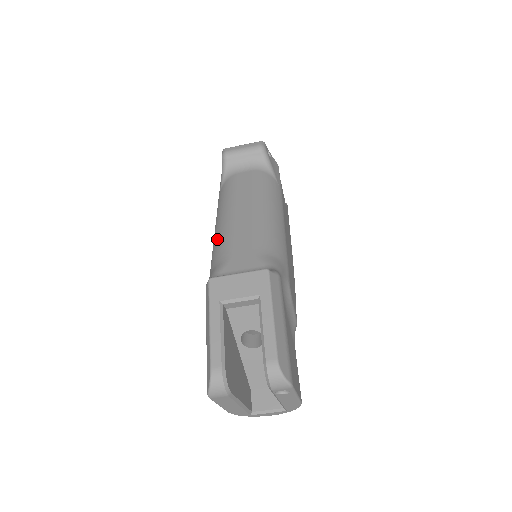
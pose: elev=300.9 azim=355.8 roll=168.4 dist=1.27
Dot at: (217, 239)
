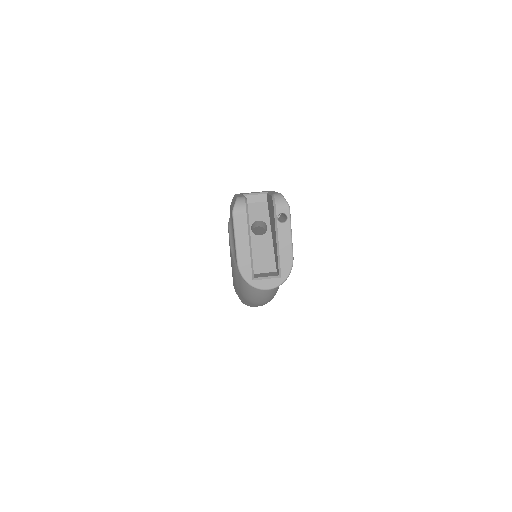
Dot at: occluded
